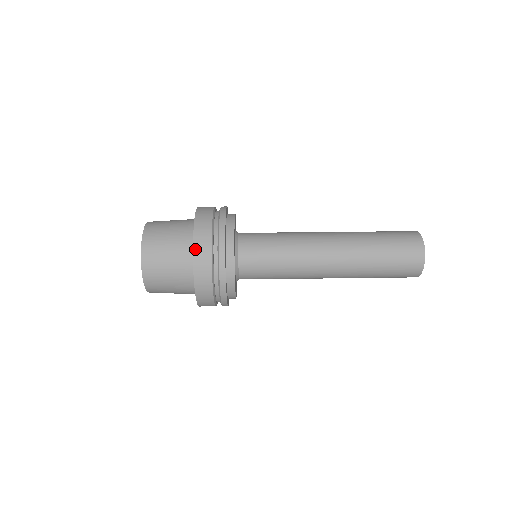
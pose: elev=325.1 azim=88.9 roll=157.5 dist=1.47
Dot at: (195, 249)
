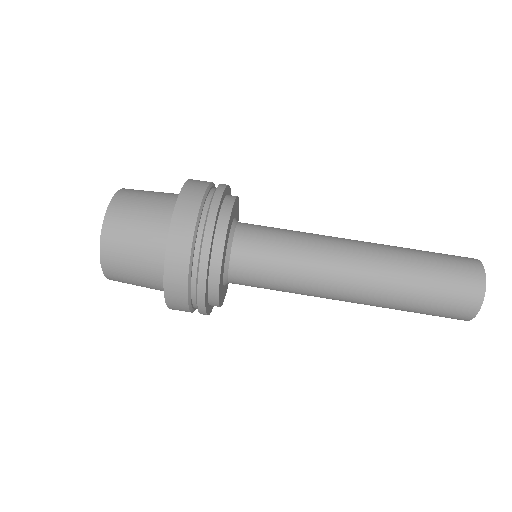
Dot at: (169, 305)
